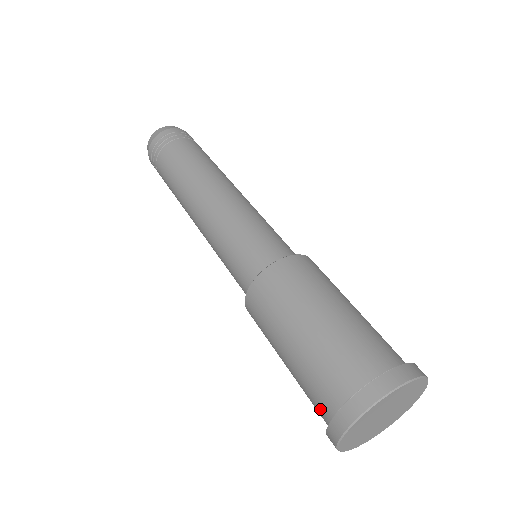
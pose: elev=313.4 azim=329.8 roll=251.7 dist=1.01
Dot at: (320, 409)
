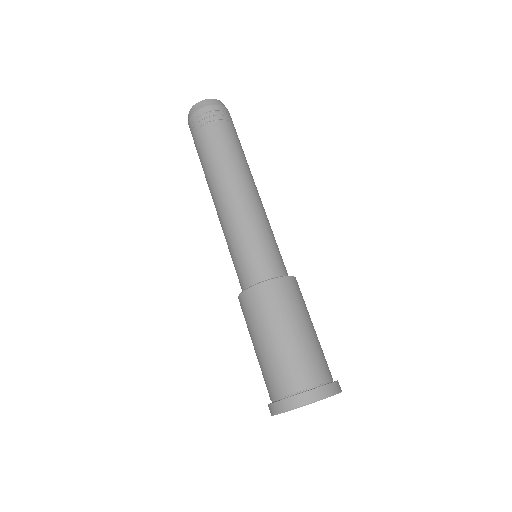
Dot at: occluded
